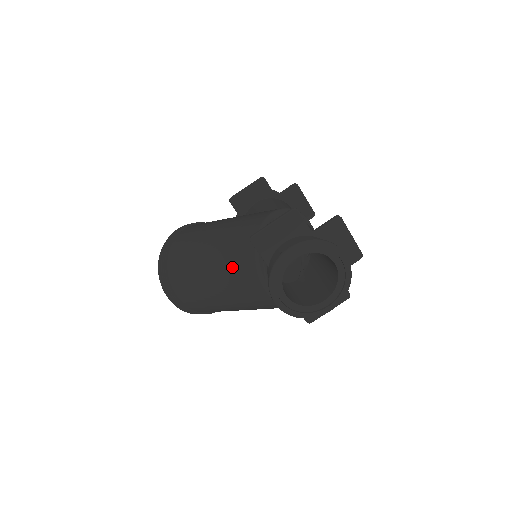
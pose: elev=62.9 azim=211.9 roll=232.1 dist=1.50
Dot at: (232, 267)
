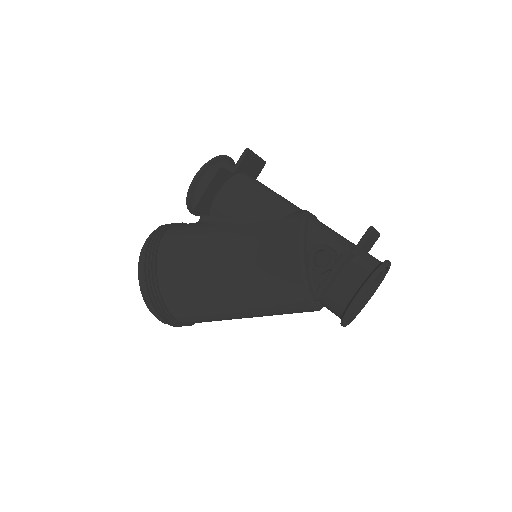
Dot at: (277, 307)
